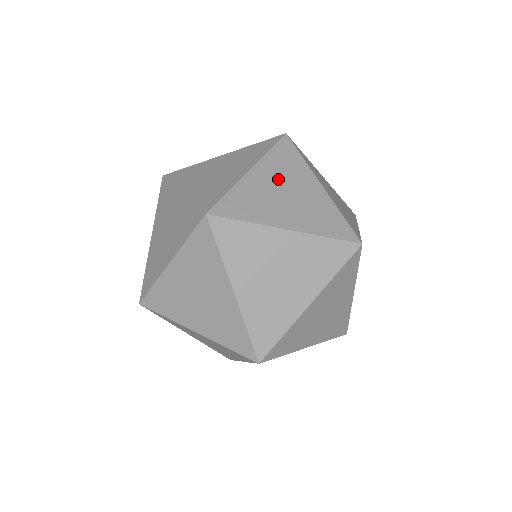
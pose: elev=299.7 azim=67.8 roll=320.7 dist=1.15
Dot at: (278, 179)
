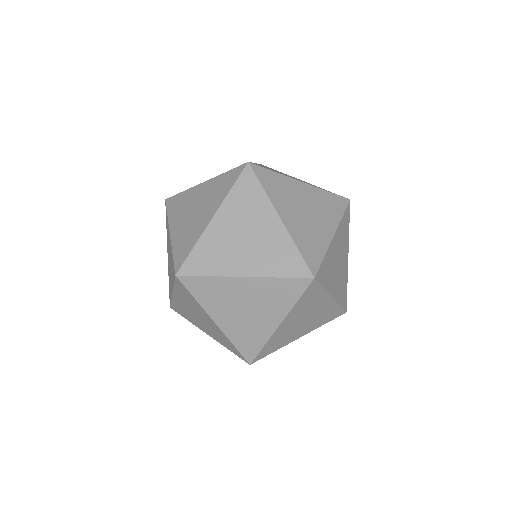
Dot at: (300, 316)
